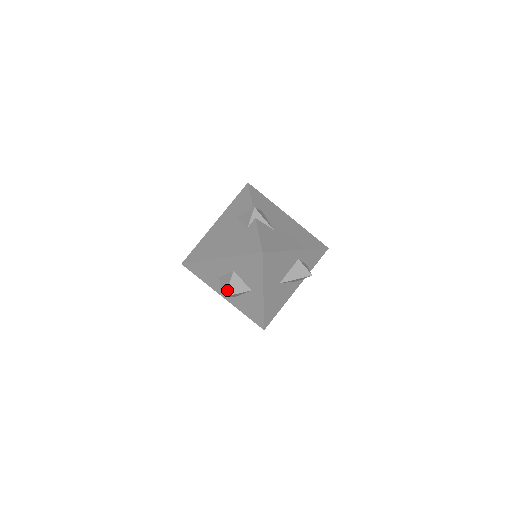
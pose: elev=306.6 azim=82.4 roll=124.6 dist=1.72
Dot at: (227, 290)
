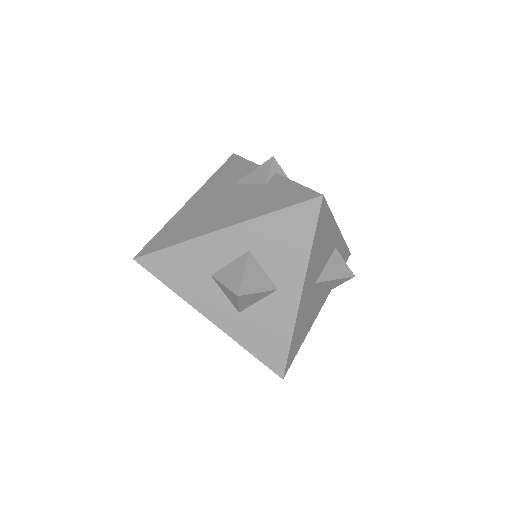
Dot at: (241, 284)
